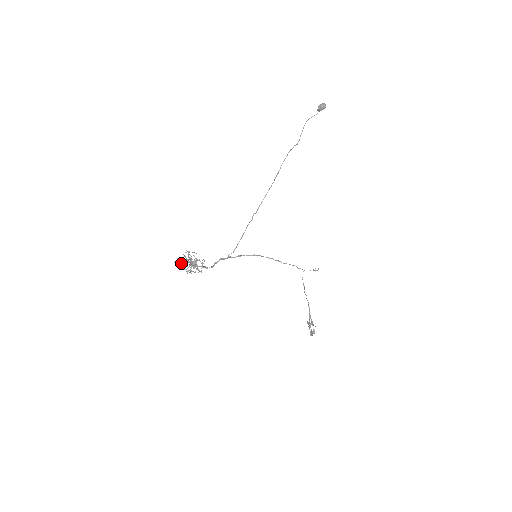
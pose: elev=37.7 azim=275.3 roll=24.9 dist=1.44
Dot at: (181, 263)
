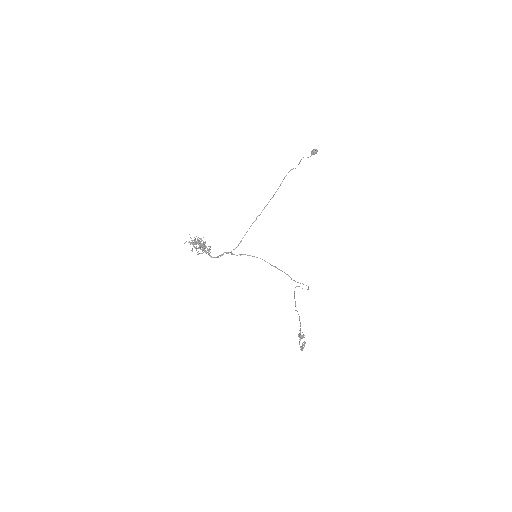
Dot at: (192, 241)
